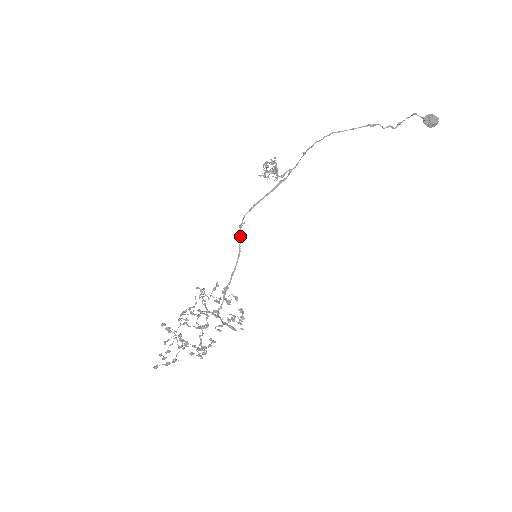
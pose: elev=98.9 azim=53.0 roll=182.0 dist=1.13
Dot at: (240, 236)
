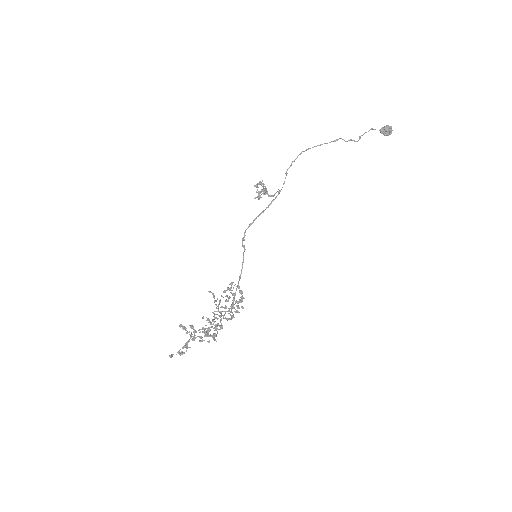
Dot at: (243, 246)
